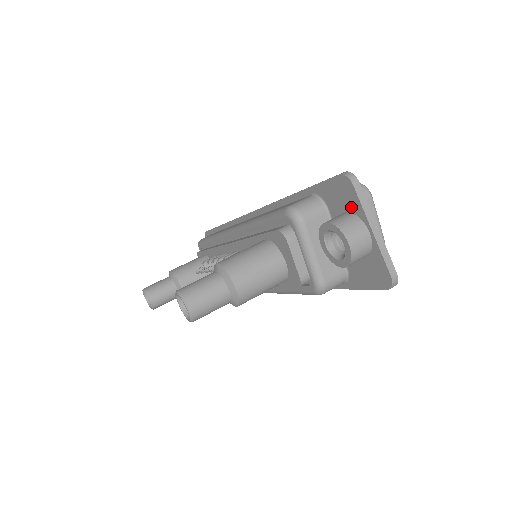
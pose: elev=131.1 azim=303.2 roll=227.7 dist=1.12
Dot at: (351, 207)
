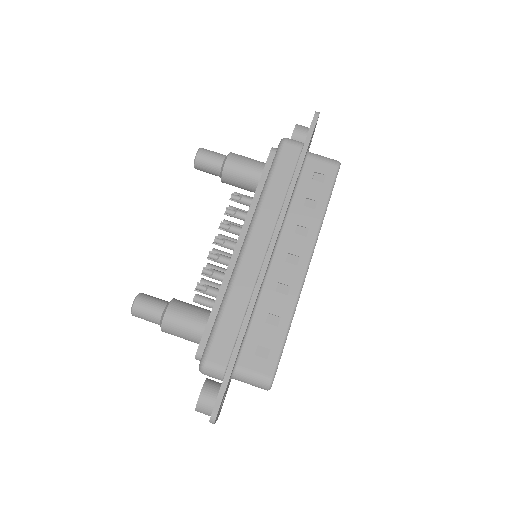
Dot at: occluded
